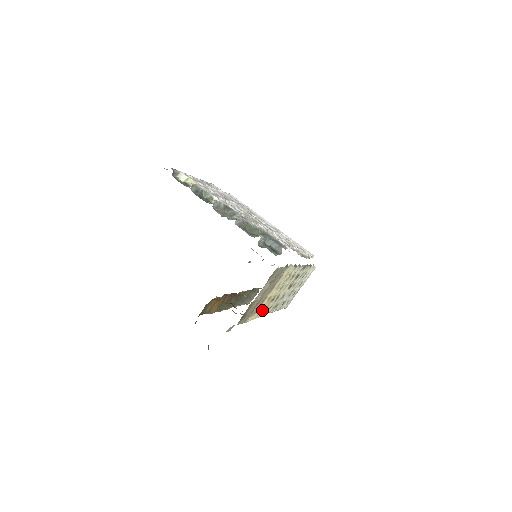
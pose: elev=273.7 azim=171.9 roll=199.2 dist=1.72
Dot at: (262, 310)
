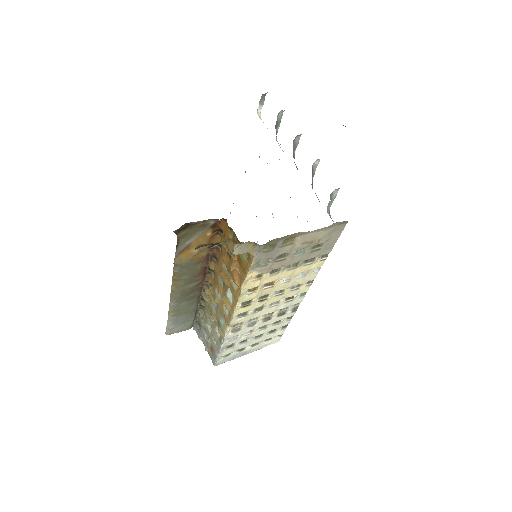
Dot at: (251, 294)
